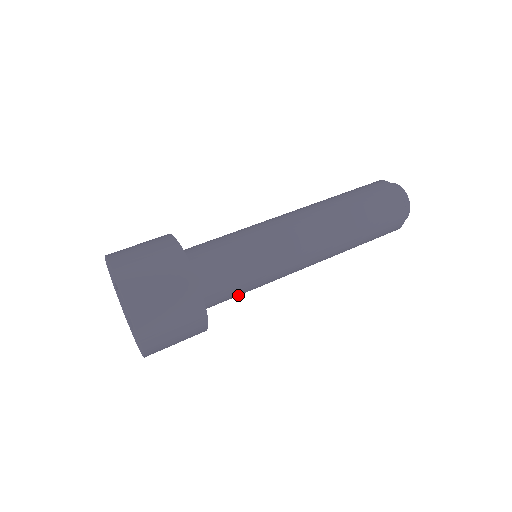
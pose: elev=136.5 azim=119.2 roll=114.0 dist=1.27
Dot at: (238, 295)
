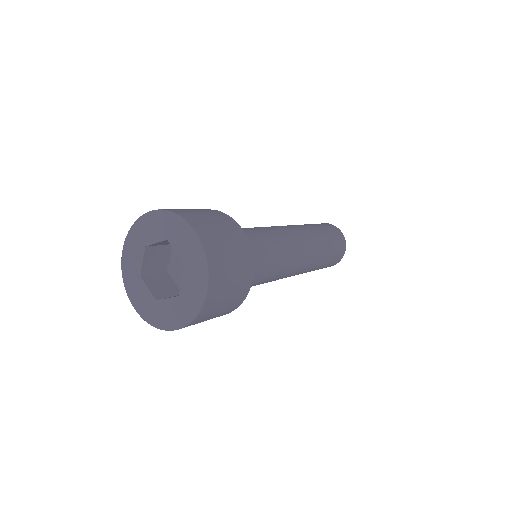
Dot at: occluded
